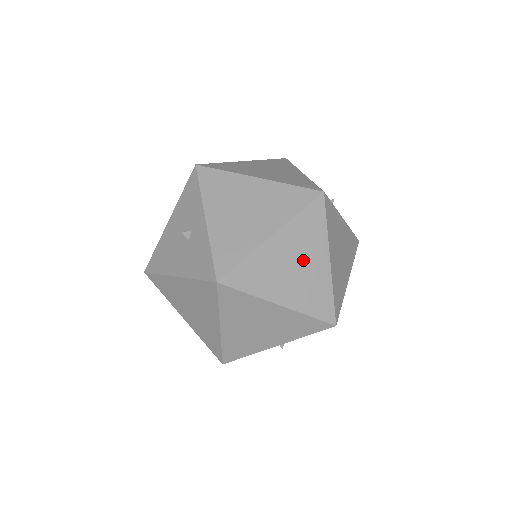
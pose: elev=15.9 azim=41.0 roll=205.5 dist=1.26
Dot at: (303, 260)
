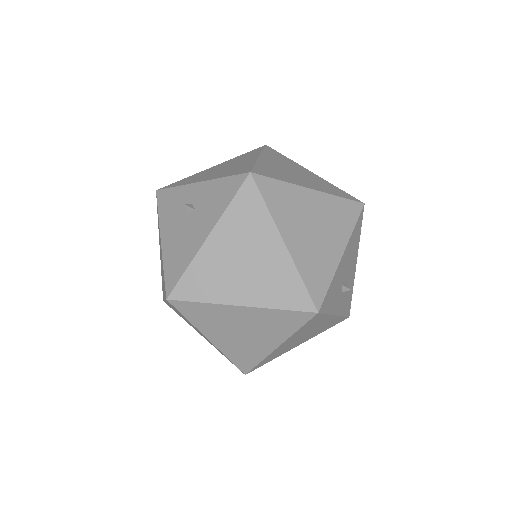
Dot at: (295, 170)
